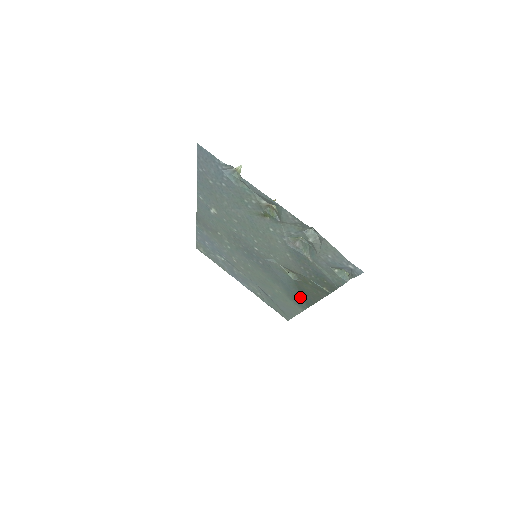
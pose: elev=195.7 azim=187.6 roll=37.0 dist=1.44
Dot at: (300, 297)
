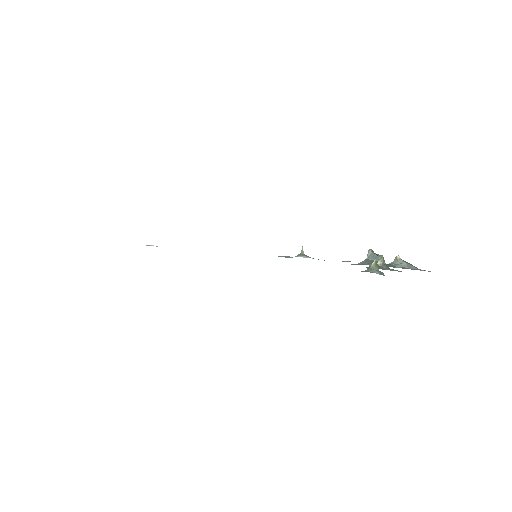
Dot at: occluded
